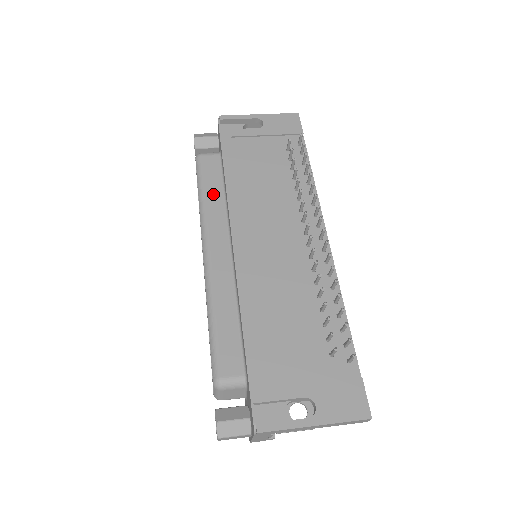
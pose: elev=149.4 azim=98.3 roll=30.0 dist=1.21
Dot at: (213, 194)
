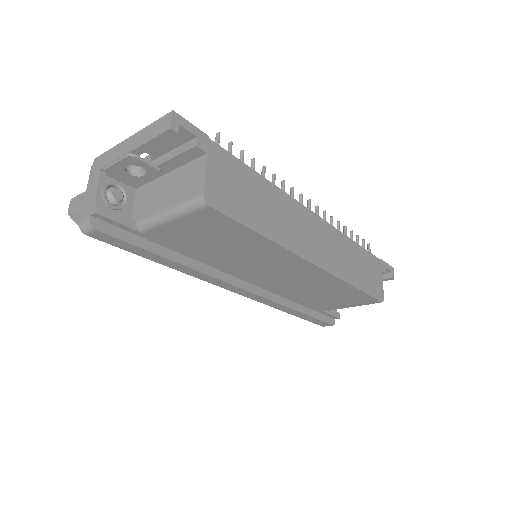
Dot at: occluded
